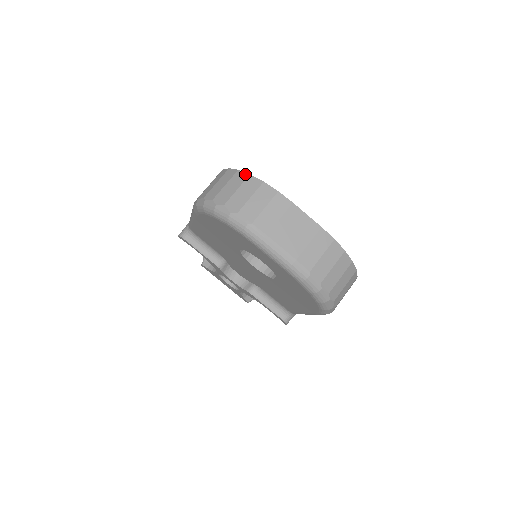
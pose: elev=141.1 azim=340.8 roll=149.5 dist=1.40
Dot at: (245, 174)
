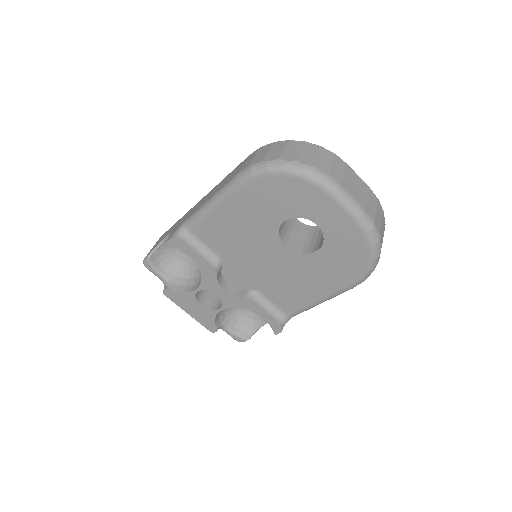
Dot at: (300, 141)
